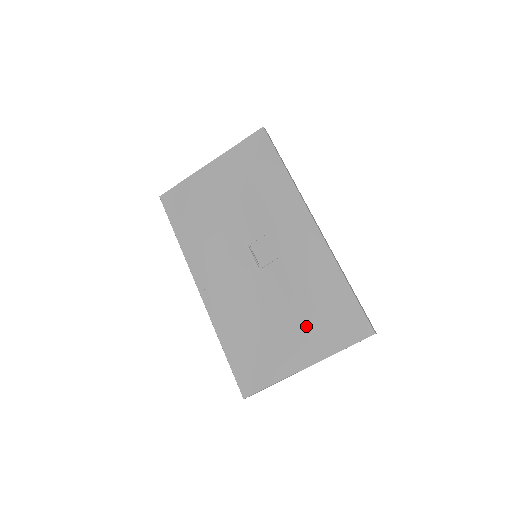
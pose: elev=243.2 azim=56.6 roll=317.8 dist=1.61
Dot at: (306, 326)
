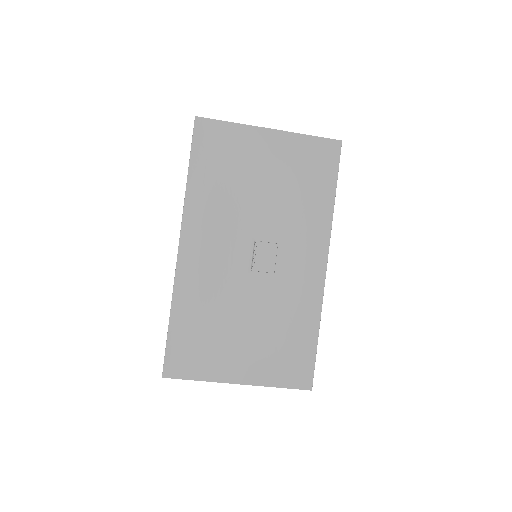
Dot at: (261, 349)
